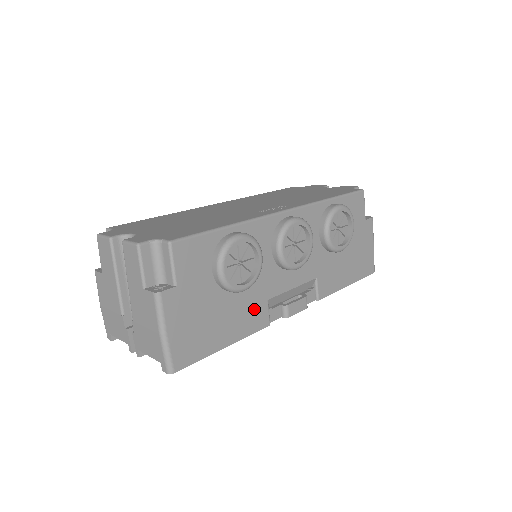
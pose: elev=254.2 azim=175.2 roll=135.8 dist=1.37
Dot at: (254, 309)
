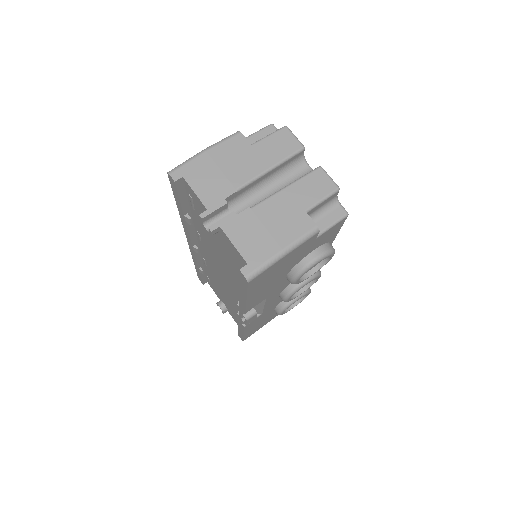
Dot at: (265, 295)
